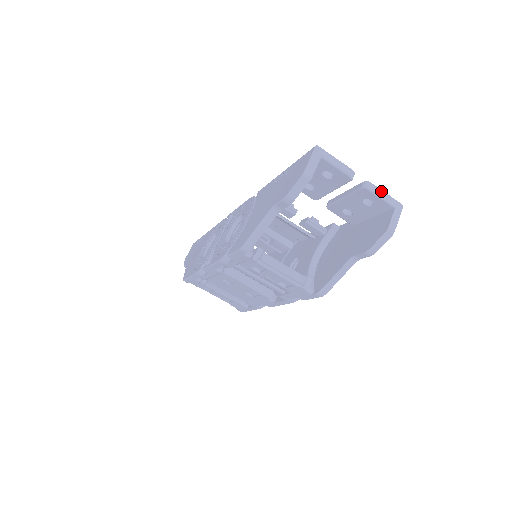
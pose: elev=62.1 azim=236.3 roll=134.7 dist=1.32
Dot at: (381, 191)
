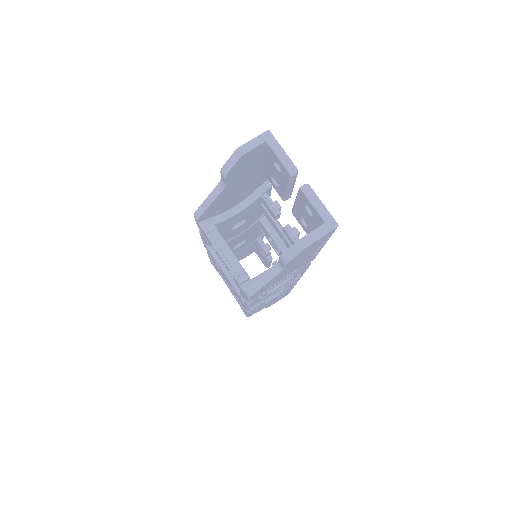
Dot at: (318, 199)
